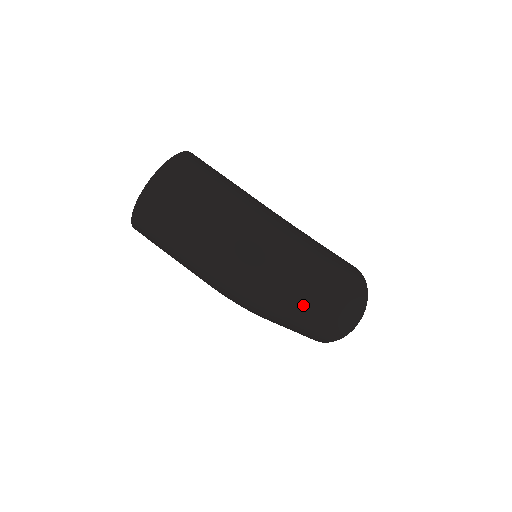
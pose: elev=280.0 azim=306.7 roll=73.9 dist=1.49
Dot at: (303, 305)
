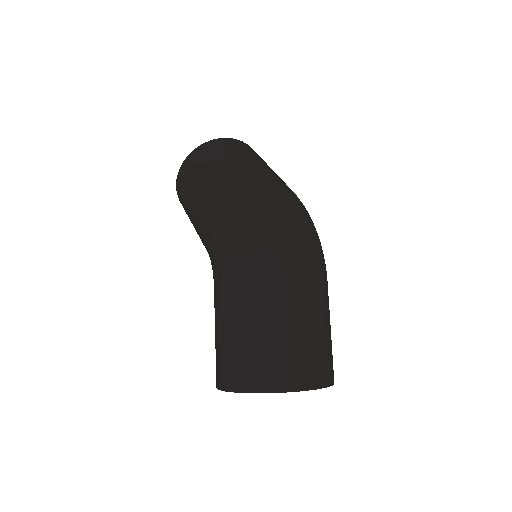
Dot at: (297, 274)
